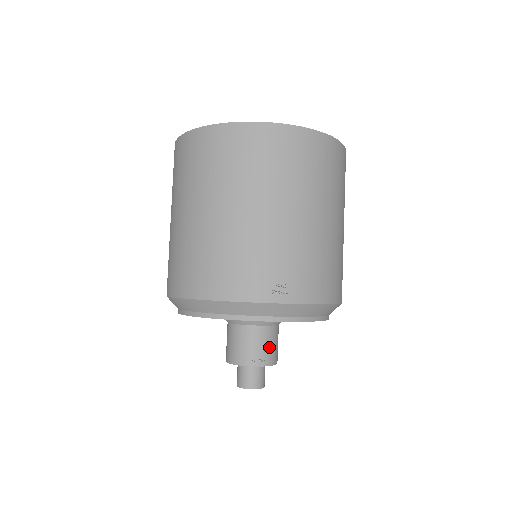
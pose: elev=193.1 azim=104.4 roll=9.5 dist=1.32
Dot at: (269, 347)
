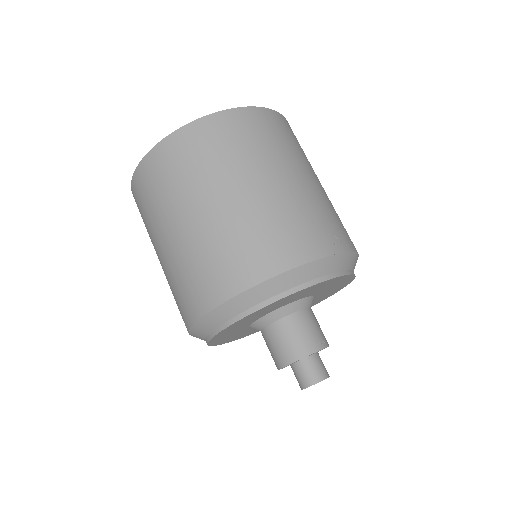
Dot at: (320, 328)
